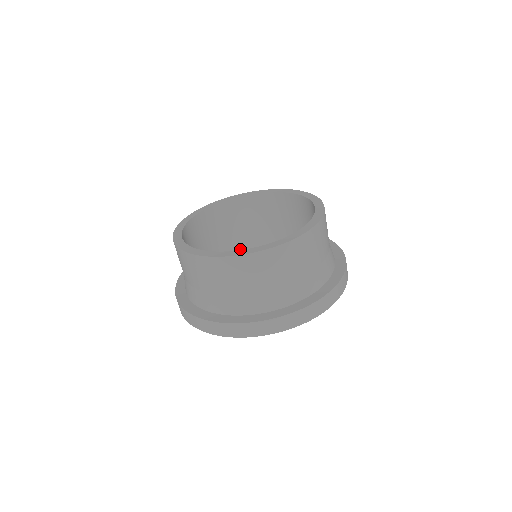
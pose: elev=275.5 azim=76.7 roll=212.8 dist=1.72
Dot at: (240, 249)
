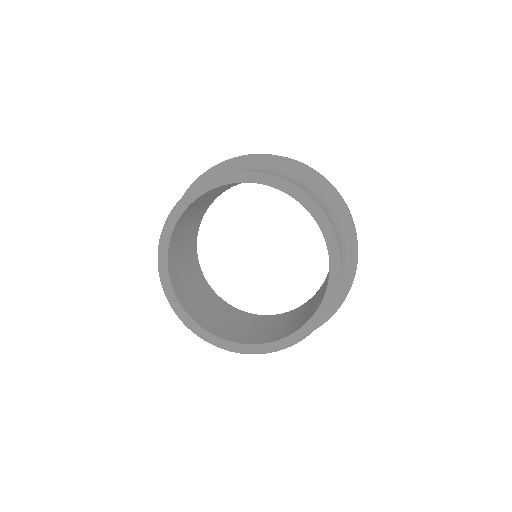
Dot at: (192, 243)
